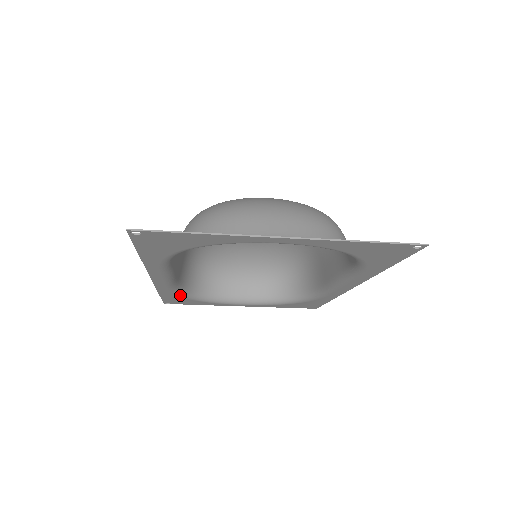
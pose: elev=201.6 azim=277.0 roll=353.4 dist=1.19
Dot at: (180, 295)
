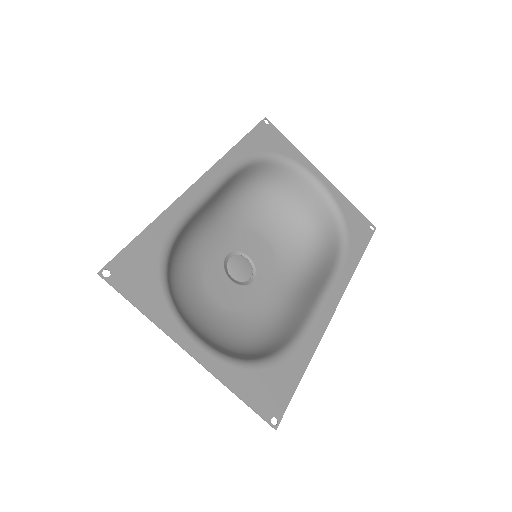
Dot at: (166, 245)
